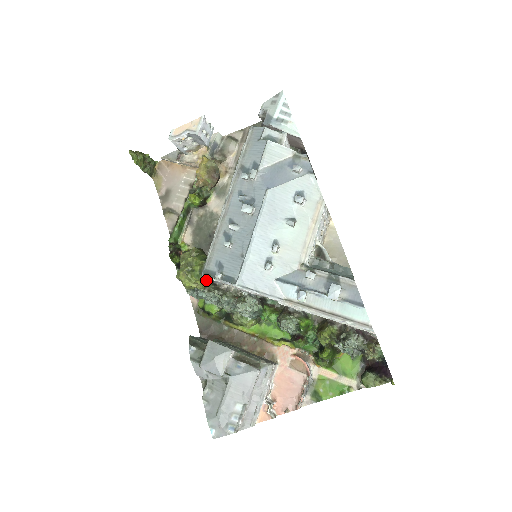
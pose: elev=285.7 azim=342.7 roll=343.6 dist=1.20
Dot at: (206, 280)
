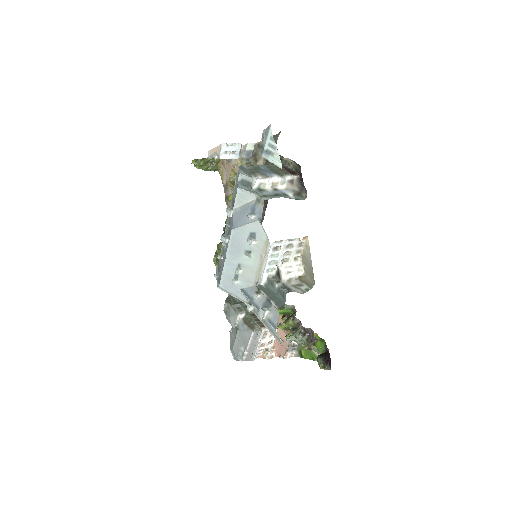
Dot at: occluded
